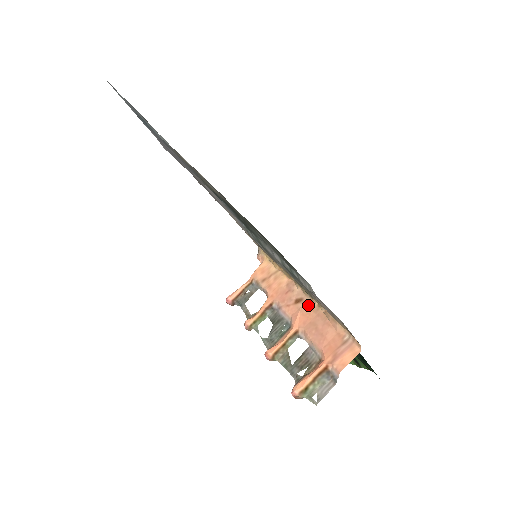
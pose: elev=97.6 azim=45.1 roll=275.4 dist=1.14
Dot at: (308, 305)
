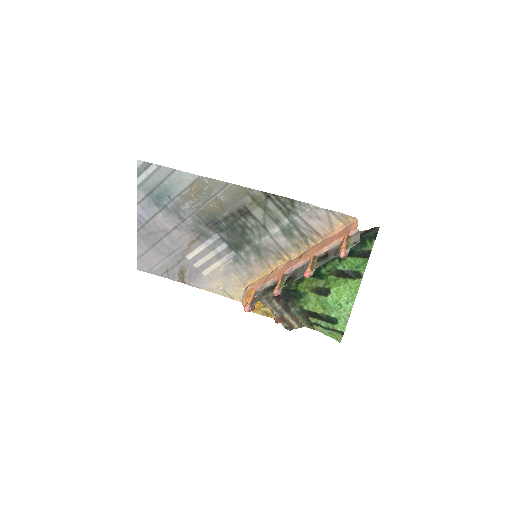
Dot at: (309, 250)
